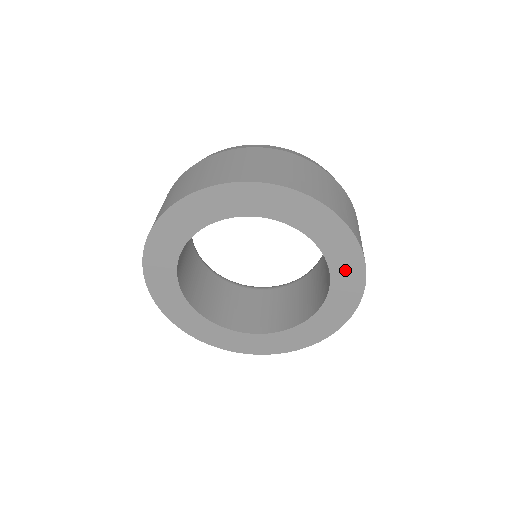
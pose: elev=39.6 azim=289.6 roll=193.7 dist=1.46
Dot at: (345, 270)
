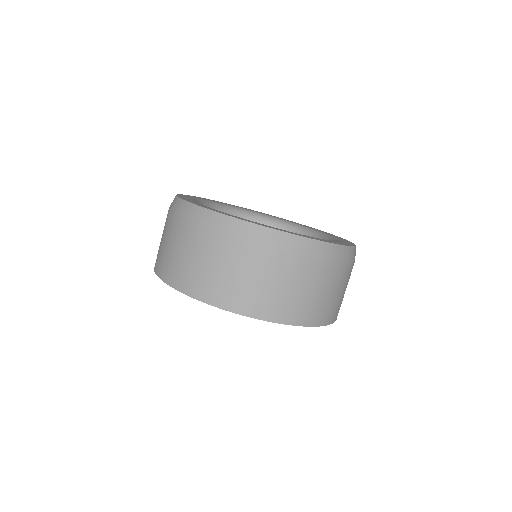
Dot at: occluded
